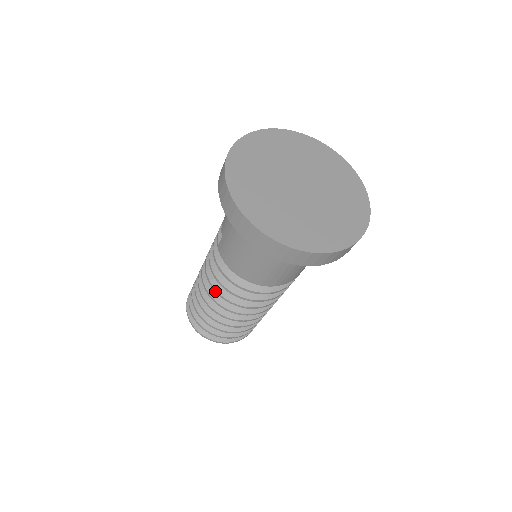
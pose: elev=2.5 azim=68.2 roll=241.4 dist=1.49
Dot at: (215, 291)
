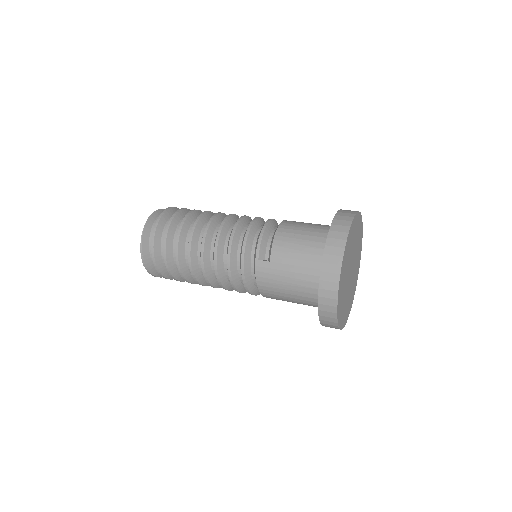
Dot at: (216, 274)
